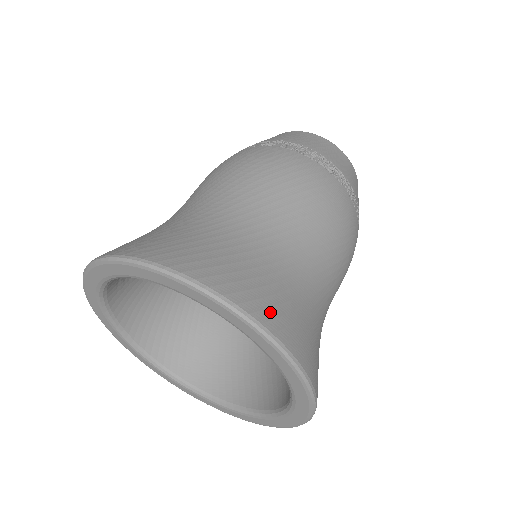
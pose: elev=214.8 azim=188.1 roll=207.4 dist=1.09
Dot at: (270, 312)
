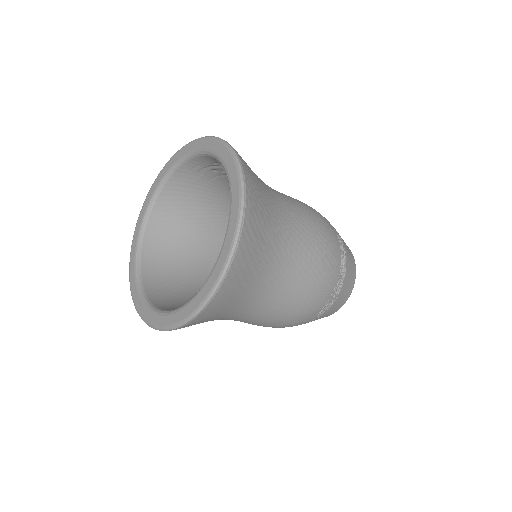
Dot at: (250, 232)
